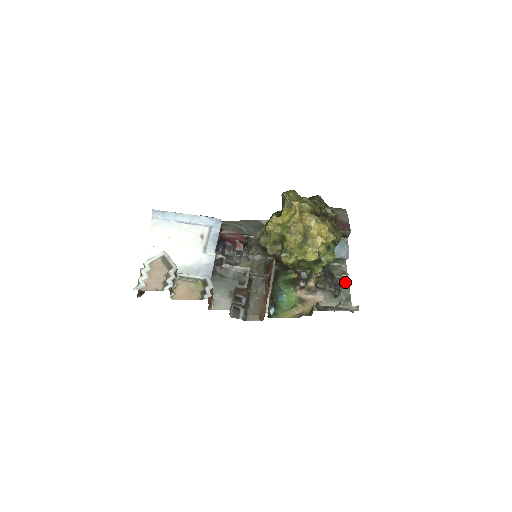
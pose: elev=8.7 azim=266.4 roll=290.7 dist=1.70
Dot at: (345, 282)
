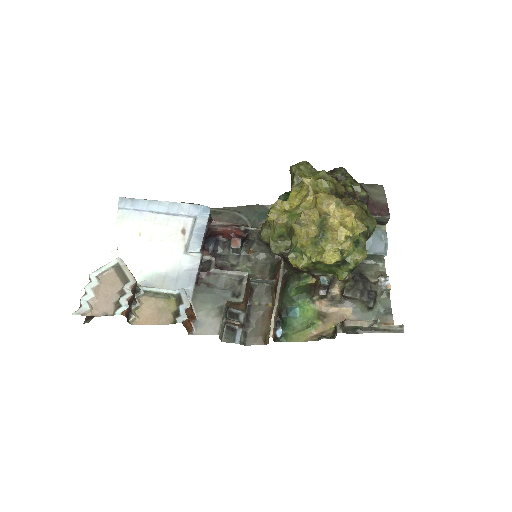
Dot at: (383, 288)
